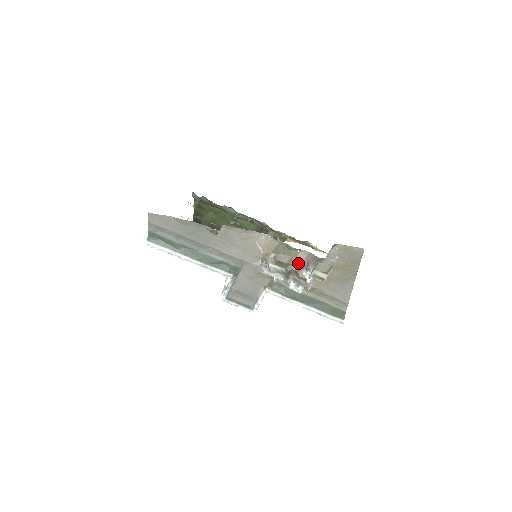
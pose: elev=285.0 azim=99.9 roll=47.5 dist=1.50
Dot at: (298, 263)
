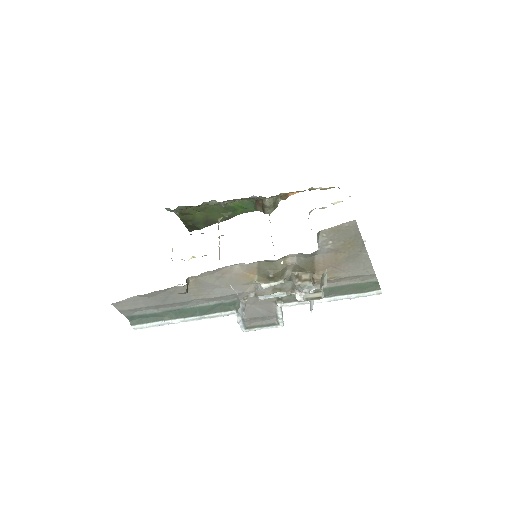
Dot at: (284, 288)
